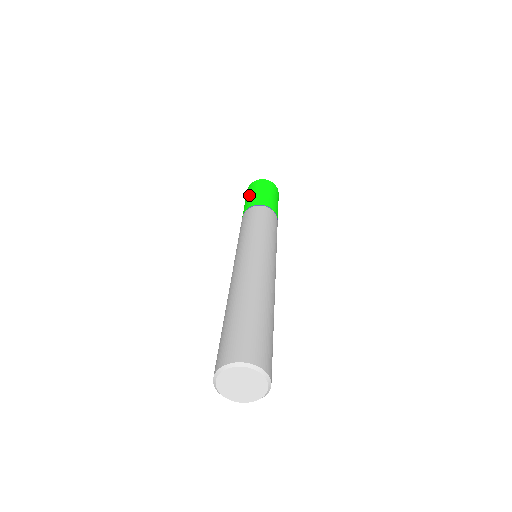
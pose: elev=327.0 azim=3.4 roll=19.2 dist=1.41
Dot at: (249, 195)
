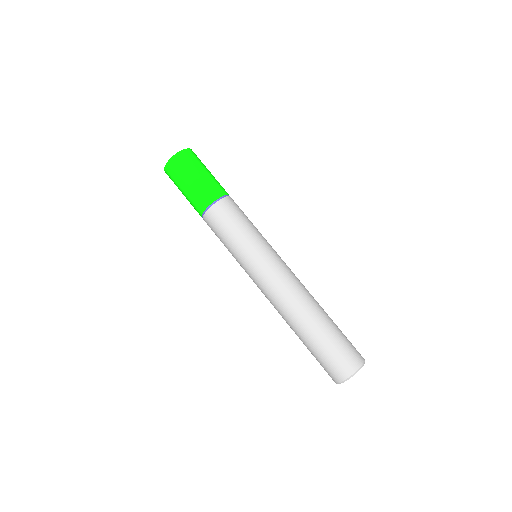
Dot at: (190, 181)
